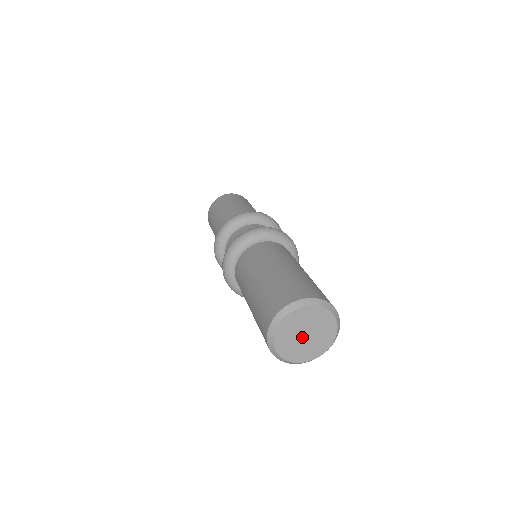
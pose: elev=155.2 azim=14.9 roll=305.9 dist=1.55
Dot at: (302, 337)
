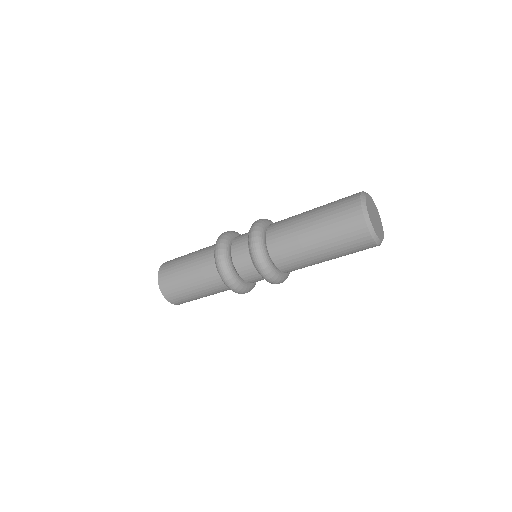
Dot at: (374, 216)
